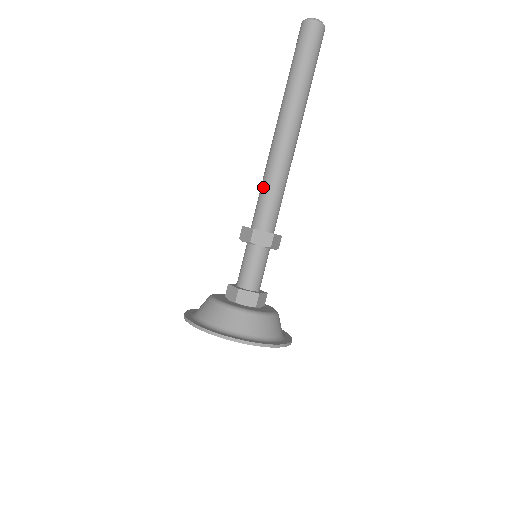
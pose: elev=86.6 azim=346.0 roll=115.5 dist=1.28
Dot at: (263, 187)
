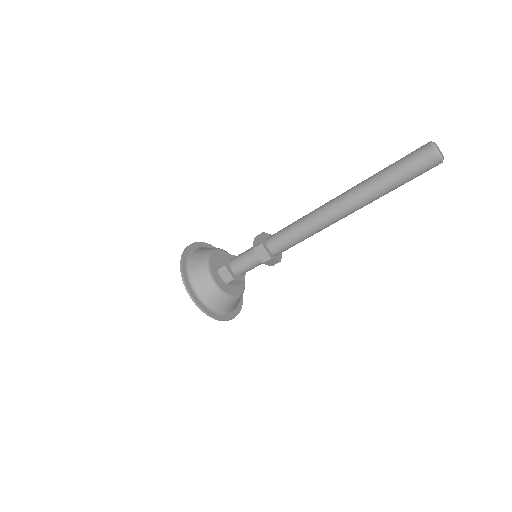
Dot at: (297, 234)
